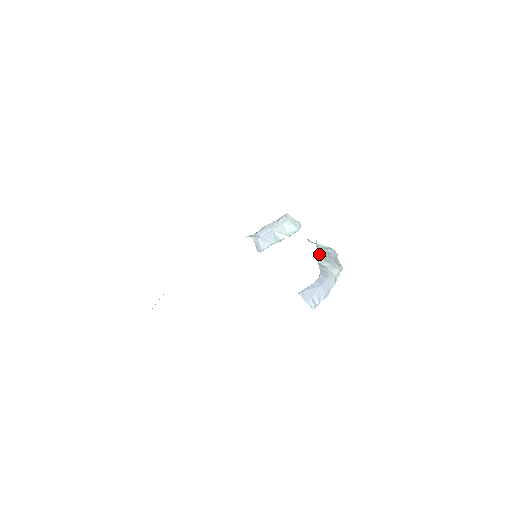
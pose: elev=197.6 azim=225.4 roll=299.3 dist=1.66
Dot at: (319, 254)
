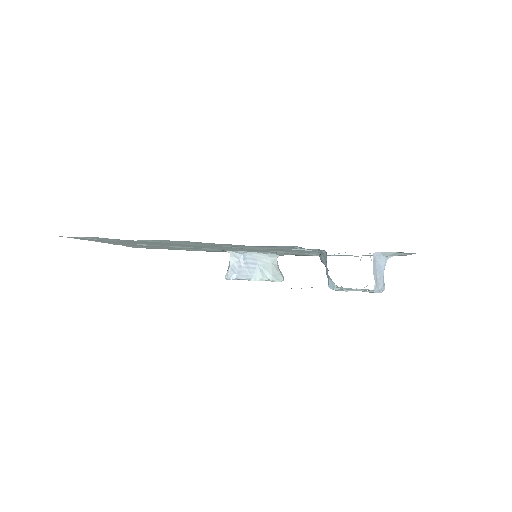
Dot at: occluded
